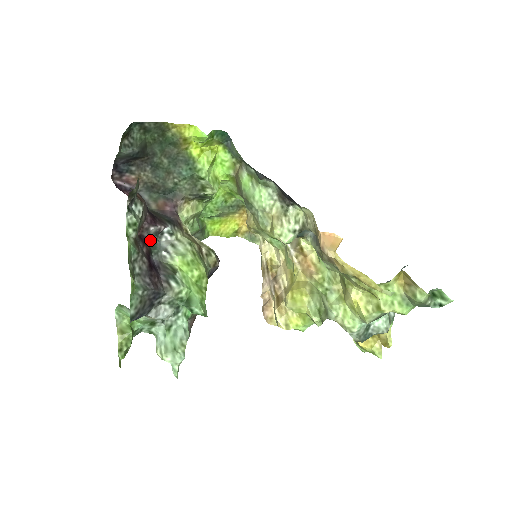
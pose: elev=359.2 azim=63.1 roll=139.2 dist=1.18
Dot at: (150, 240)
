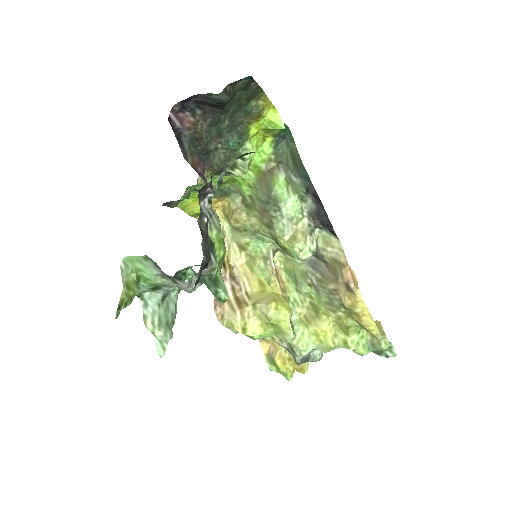
Dot at: occluded
